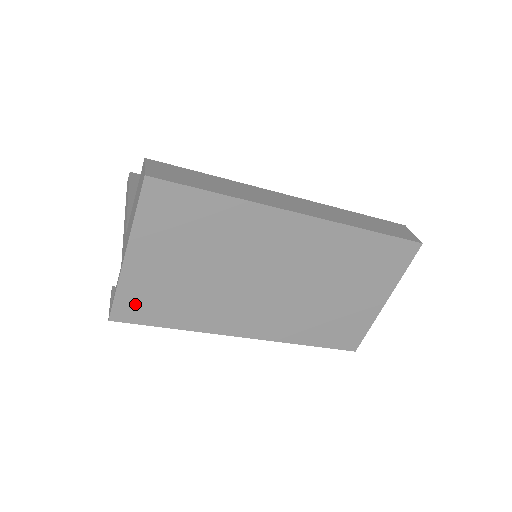
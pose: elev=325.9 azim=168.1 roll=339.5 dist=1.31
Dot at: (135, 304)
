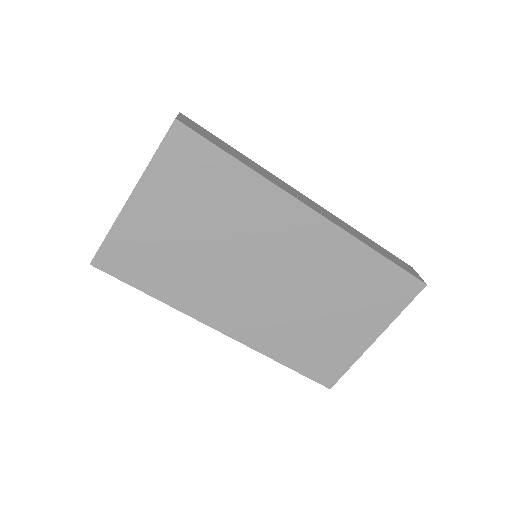
Dot at: (122, 255)
